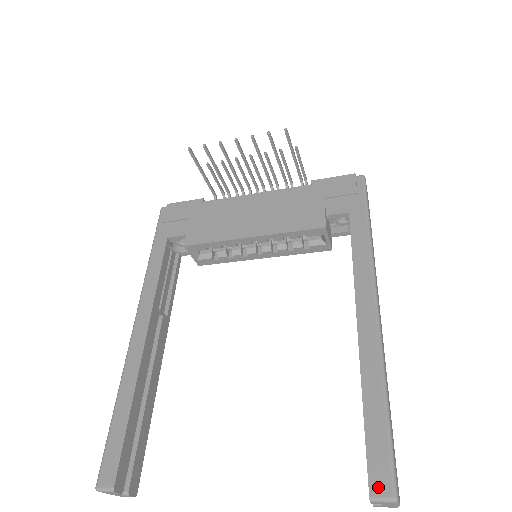
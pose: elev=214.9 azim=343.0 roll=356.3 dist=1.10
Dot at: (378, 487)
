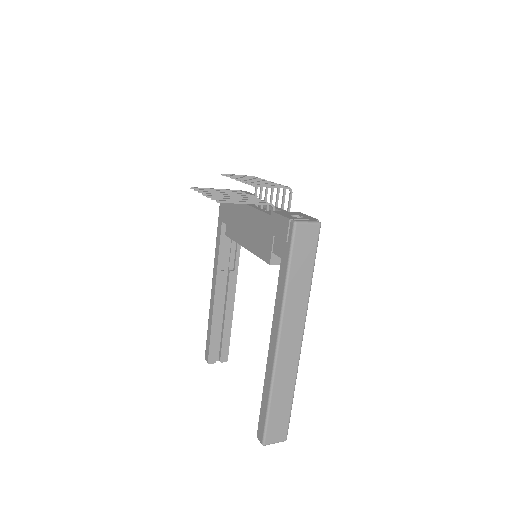
Dot at: (259, 435)
